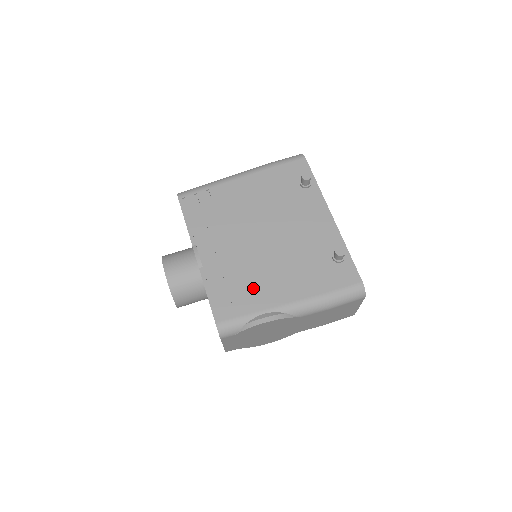
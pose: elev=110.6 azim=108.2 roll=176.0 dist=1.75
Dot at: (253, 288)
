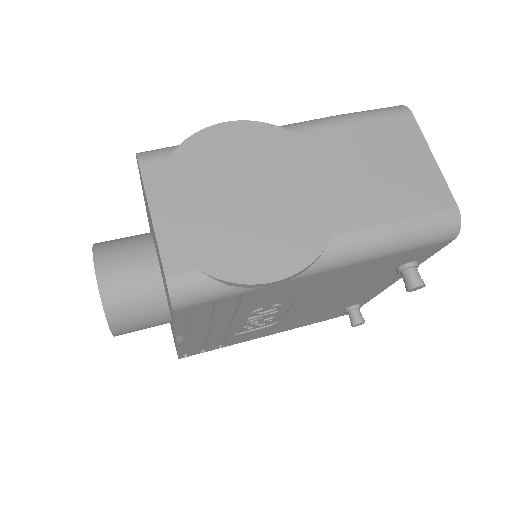
Dot at: occluded
